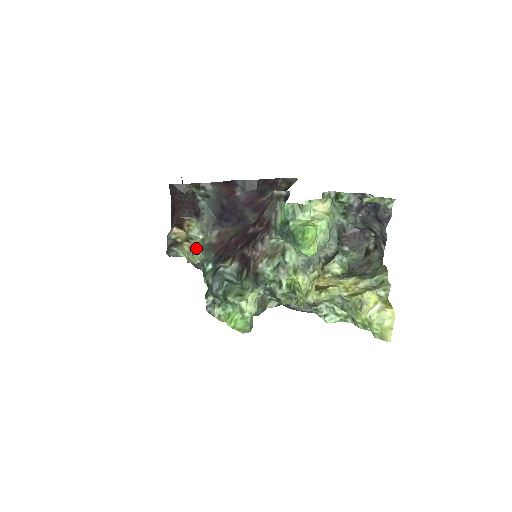
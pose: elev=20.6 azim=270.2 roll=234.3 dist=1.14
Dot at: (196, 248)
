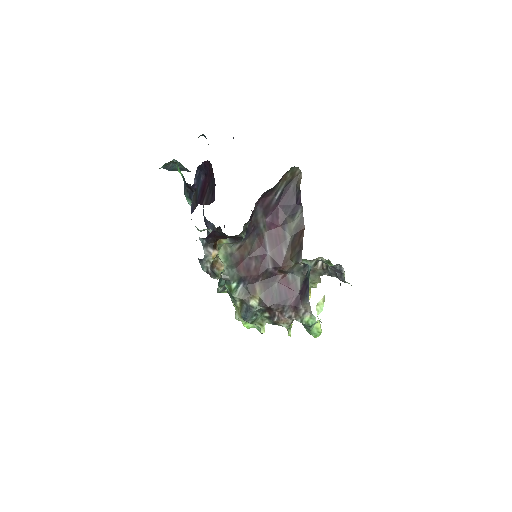
Dot at: (220, 255)
